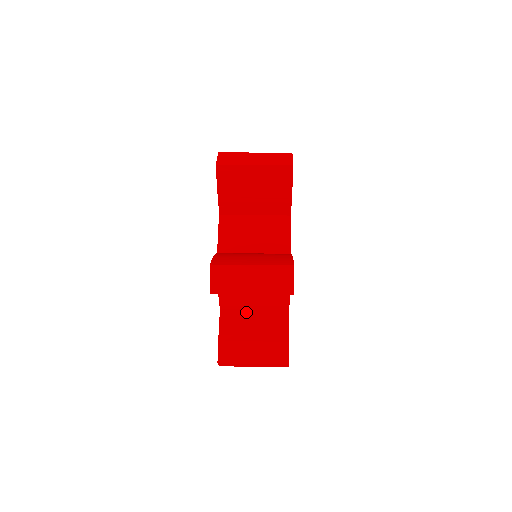
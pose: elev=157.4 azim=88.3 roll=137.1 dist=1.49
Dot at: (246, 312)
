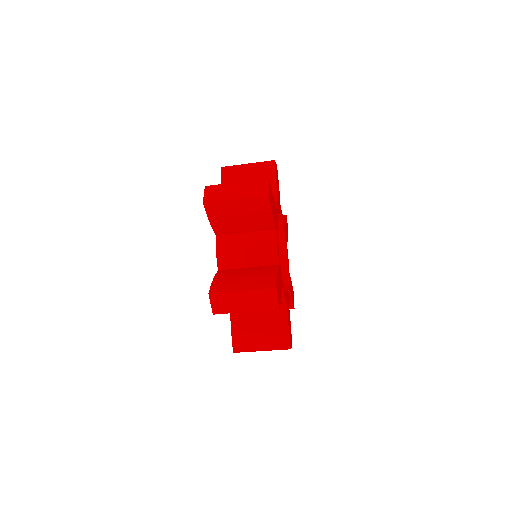
Dot at: (240, 269)
